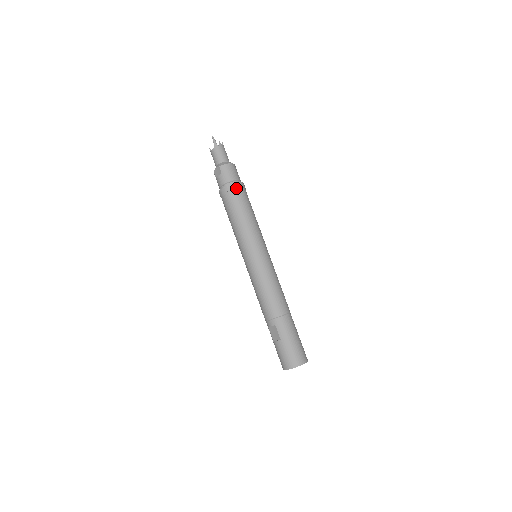
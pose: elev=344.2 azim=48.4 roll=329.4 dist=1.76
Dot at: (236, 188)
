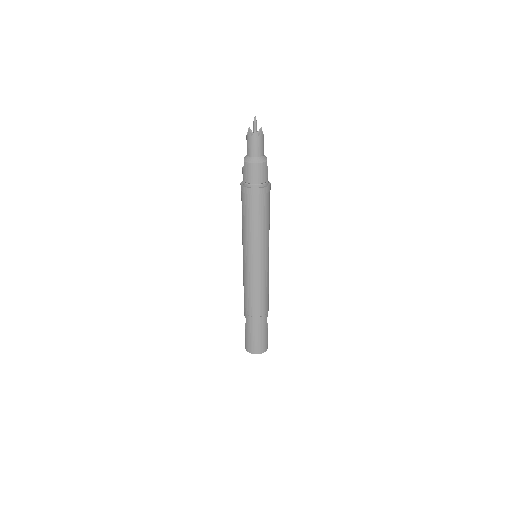
Dot at: (250, 194)
